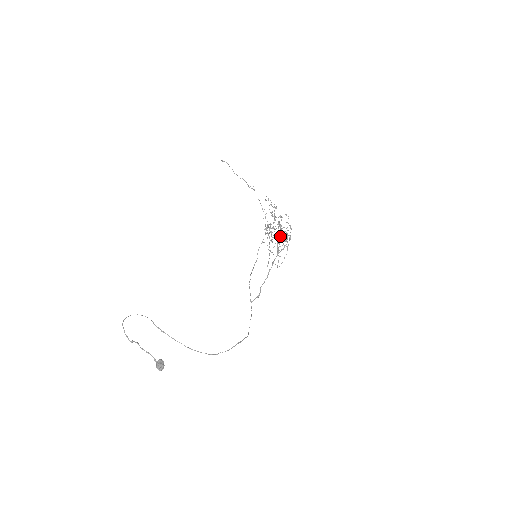
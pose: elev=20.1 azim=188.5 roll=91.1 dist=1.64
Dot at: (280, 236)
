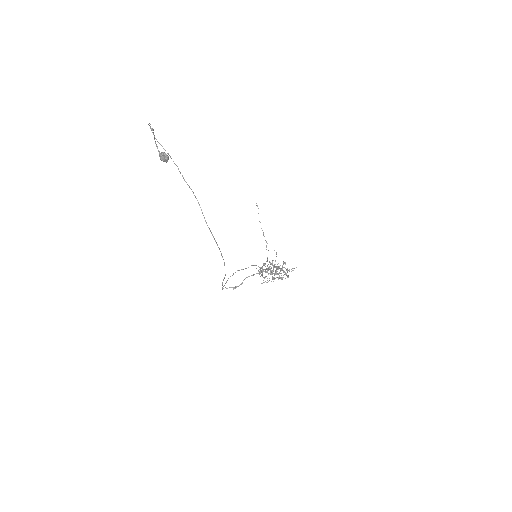
Dot at: occluded
